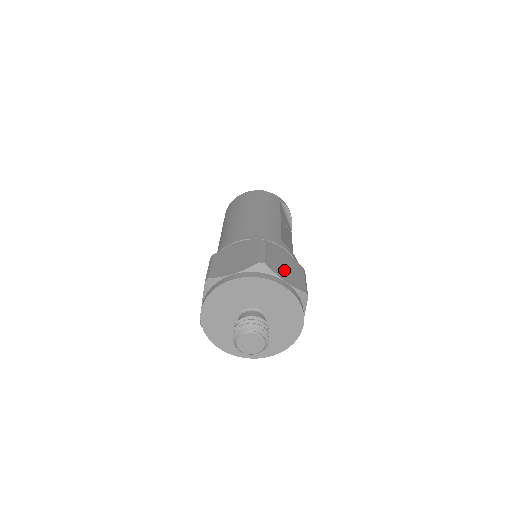
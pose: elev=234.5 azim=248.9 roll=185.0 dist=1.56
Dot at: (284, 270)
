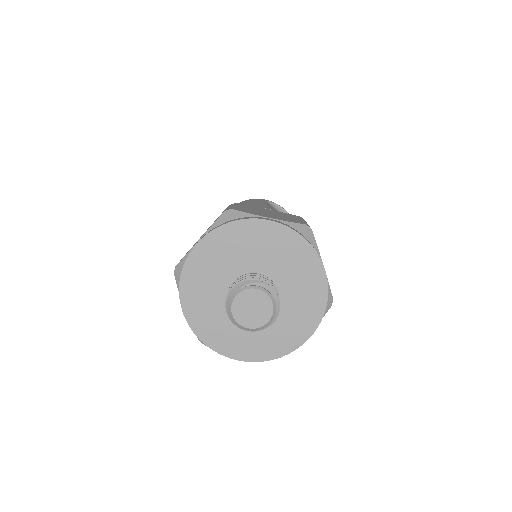
Dot at: (266, 214)
